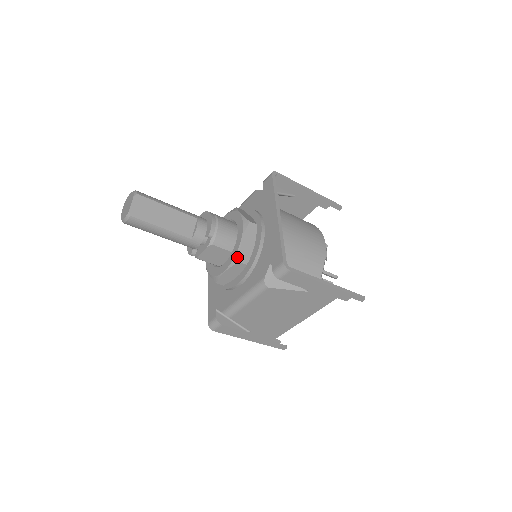
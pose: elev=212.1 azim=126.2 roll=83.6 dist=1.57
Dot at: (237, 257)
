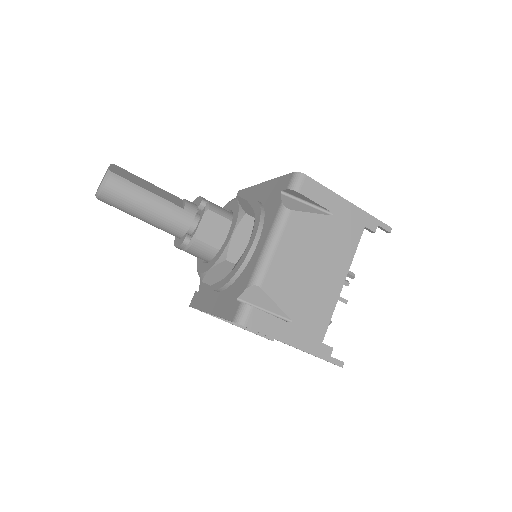
Dot at: (241, 212)
